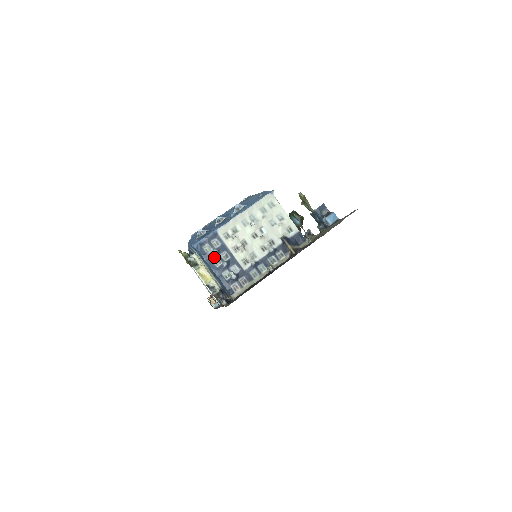
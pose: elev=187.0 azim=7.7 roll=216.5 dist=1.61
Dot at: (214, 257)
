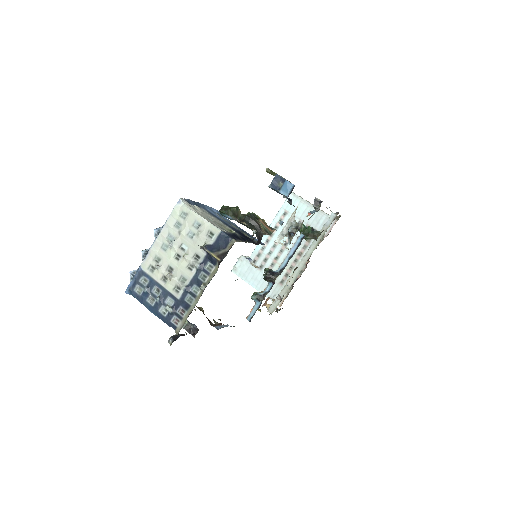
Dot at: (147, 296)
